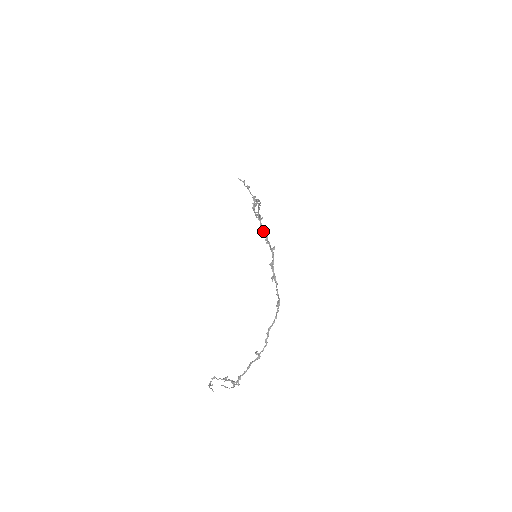
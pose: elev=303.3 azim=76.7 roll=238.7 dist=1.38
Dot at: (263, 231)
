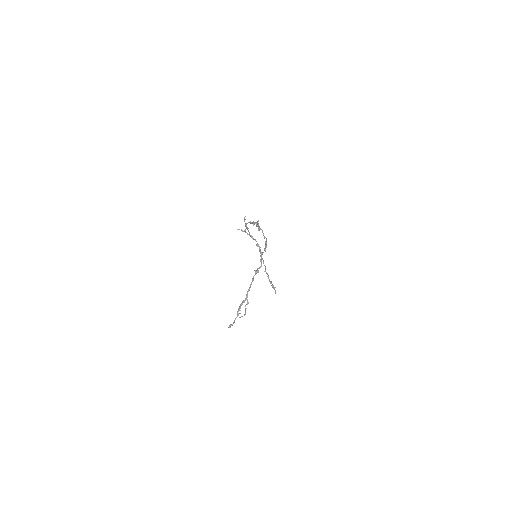
Dot at: (251, 223)
